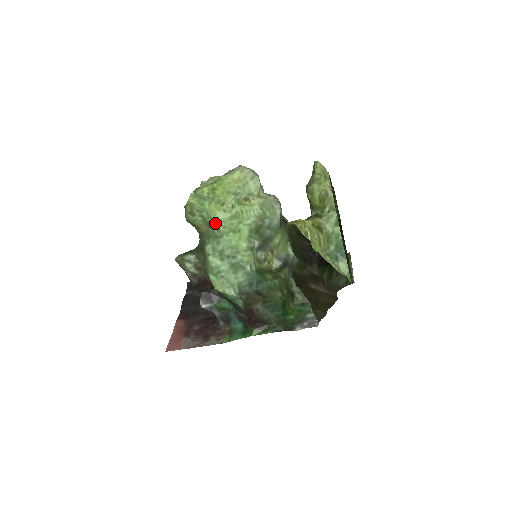
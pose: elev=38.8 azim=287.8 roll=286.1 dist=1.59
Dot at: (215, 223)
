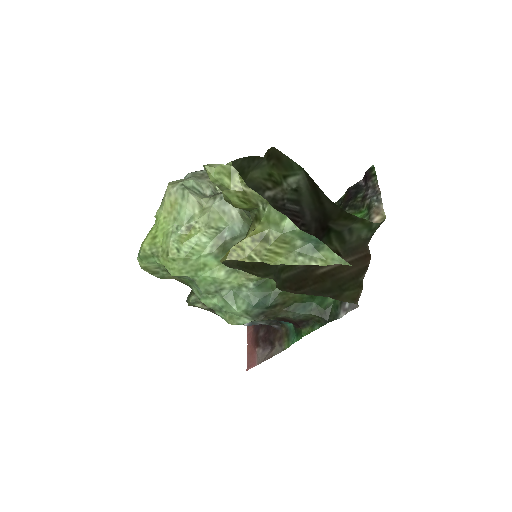
Dot at: (176, 275)
